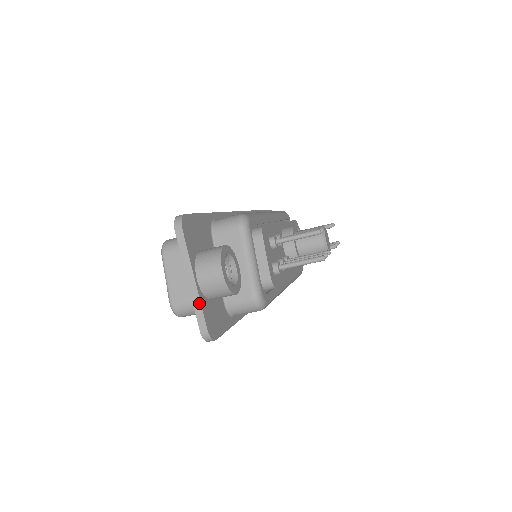
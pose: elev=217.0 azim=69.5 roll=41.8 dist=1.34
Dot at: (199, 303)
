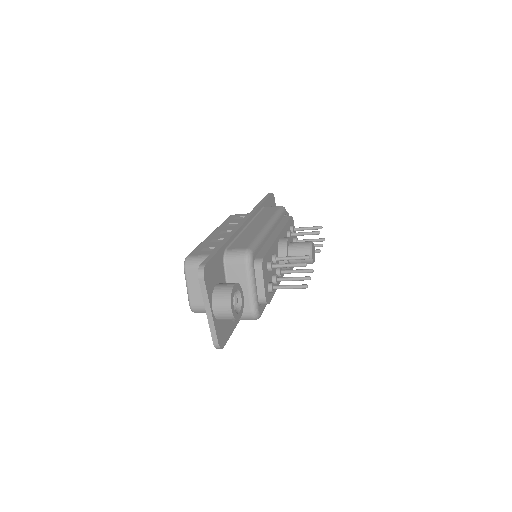
Dot at: (214, 327)
